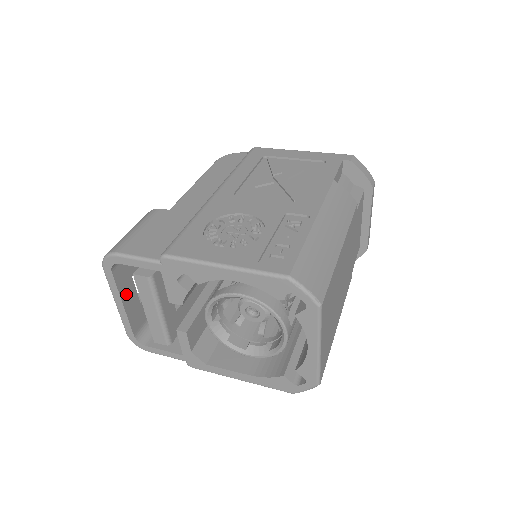
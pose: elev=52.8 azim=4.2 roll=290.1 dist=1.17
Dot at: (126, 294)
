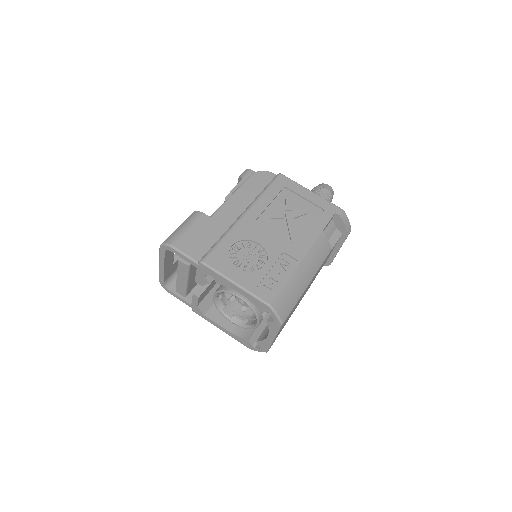
Dot at: (168, 261)
